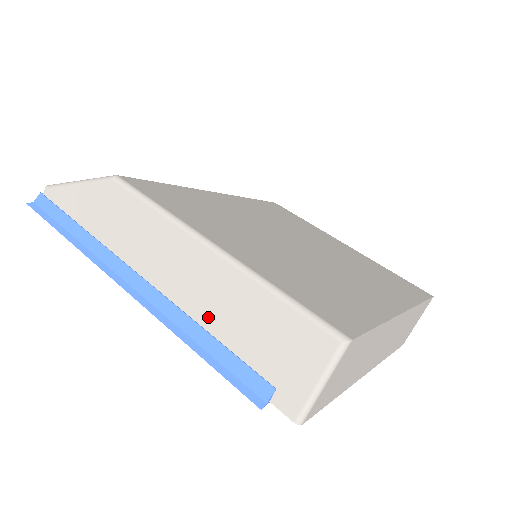
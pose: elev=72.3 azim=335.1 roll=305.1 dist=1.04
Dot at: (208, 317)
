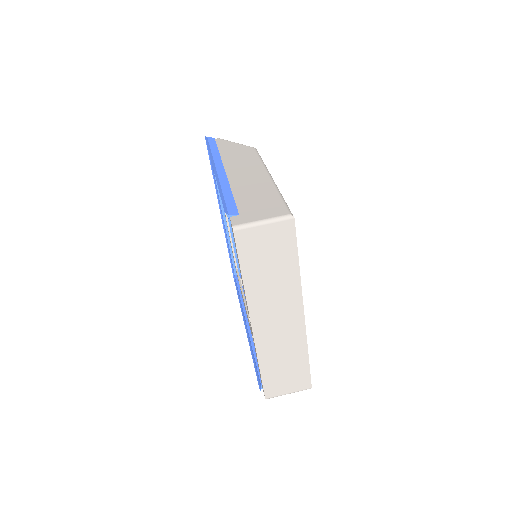
Dot at: (239, 189)
